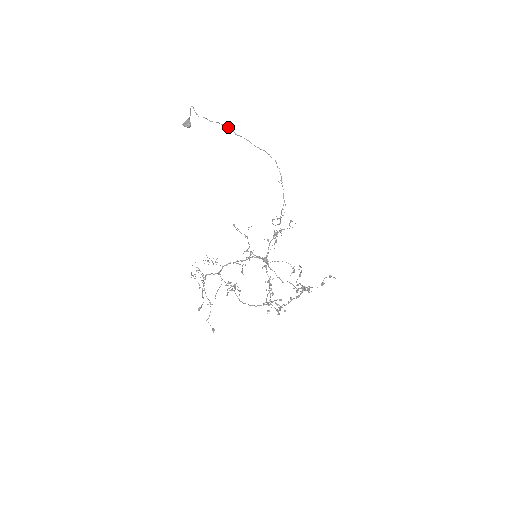
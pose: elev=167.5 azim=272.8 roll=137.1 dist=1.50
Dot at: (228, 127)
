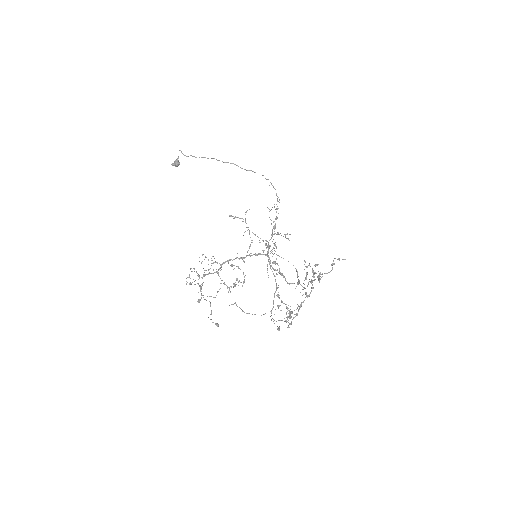
Dot at: occluded
